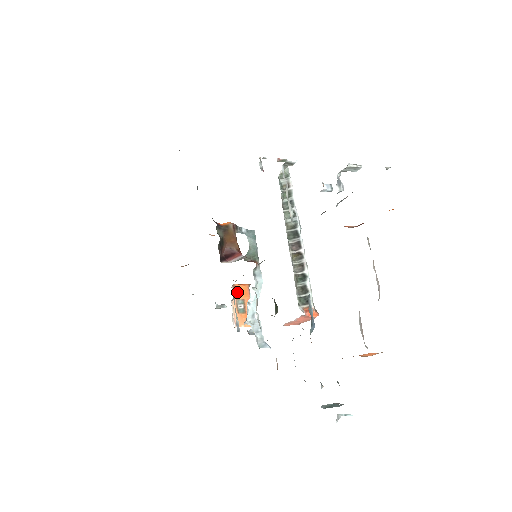
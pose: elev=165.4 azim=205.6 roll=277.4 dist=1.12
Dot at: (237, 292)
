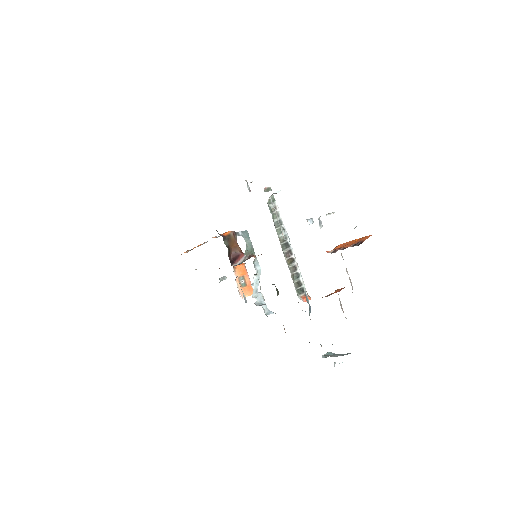
Dot at: (238, 272)
